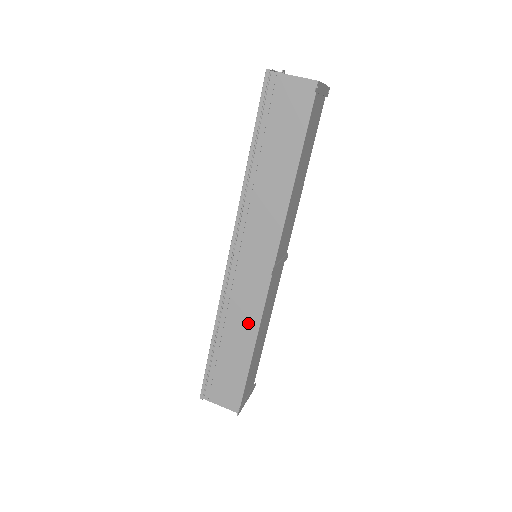
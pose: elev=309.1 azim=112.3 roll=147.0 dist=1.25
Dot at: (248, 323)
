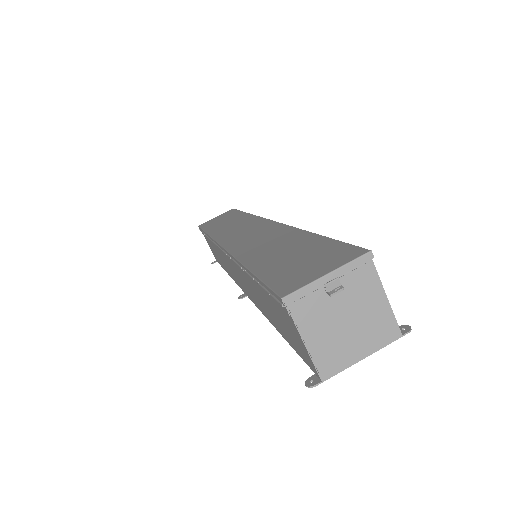
Dot at: (226, 268)
